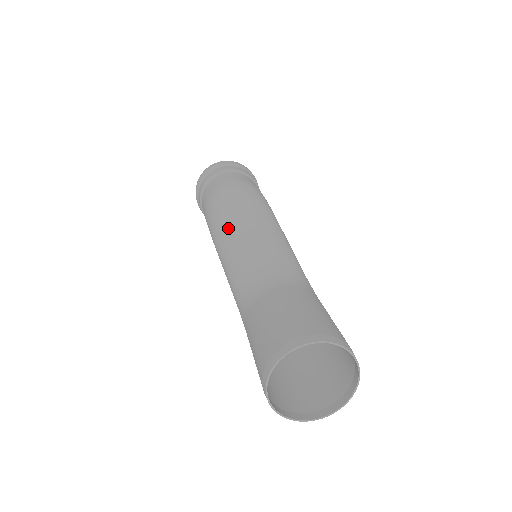
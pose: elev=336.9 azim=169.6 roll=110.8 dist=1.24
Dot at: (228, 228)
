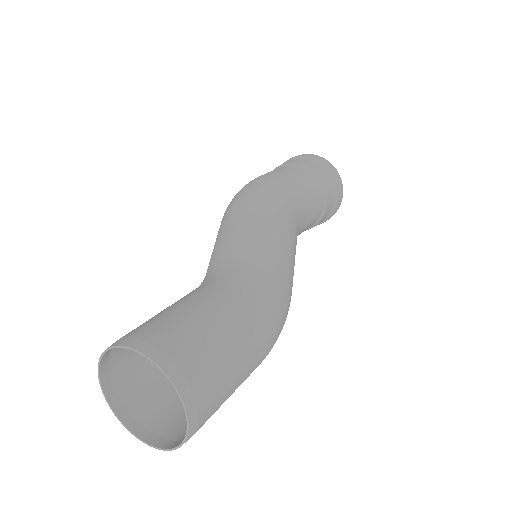
Dot at: (218, 231)
